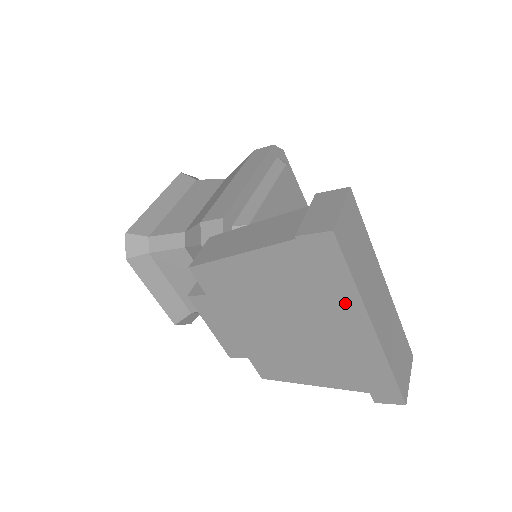
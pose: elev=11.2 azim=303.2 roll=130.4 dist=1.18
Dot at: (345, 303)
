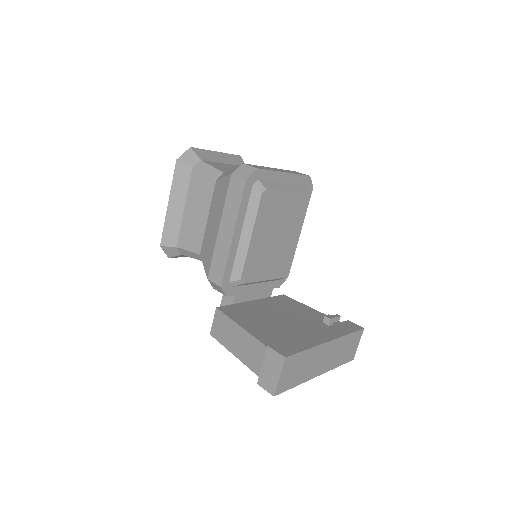
Dot at: occluded
